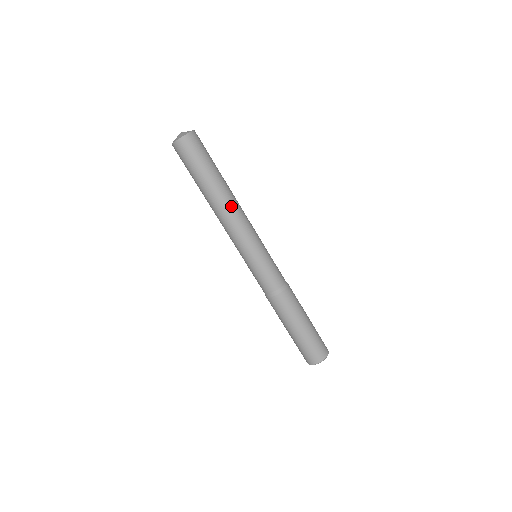
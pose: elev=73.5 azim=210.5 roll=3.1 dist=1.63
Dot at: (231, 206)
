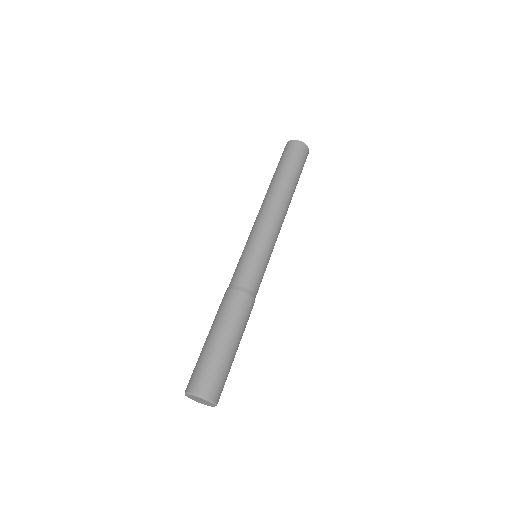
Dot at: (271, 198)
